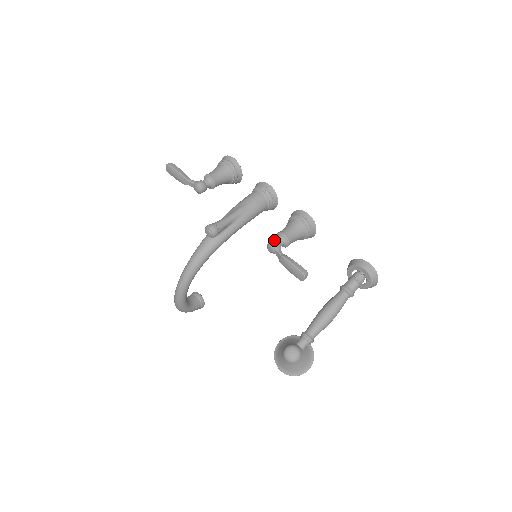
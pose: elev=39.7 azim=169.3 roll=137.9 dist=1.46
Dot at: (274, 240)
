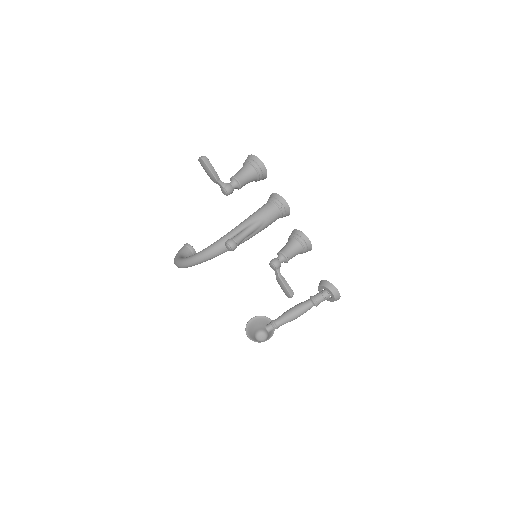
Dot at: (277, 262)
